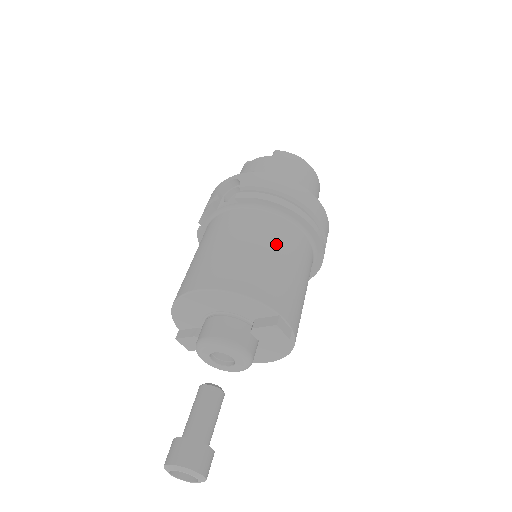
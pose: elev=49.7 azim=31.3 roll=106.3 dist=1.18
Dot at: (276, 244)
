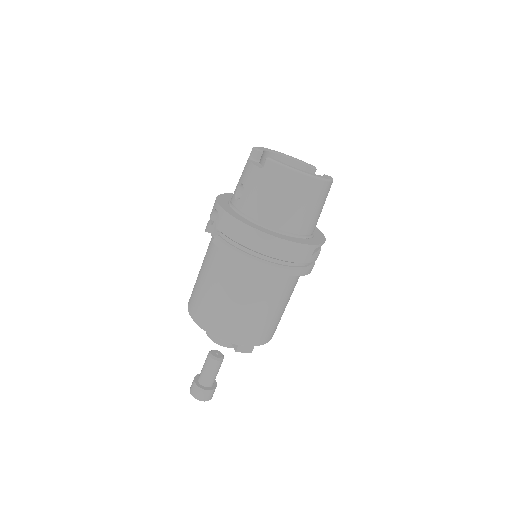
Dot at: (240, 292)
